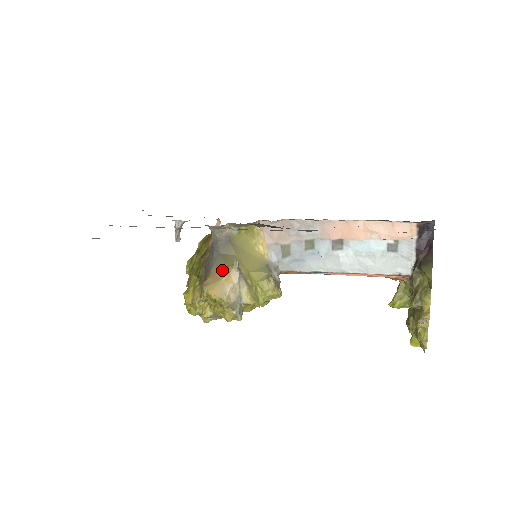
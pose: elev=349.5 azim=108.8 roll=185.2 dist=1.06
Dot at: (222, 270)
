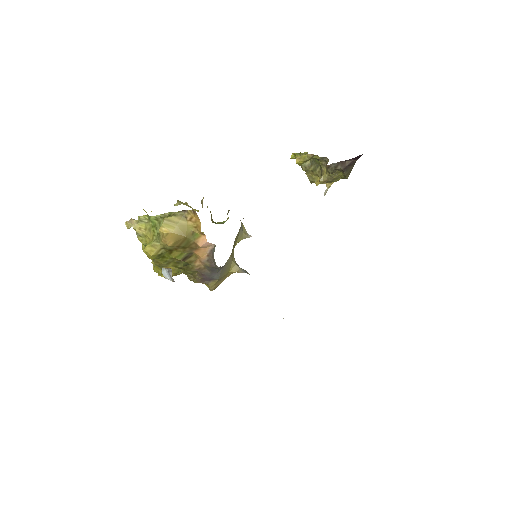
Dot at: (226, 276)
